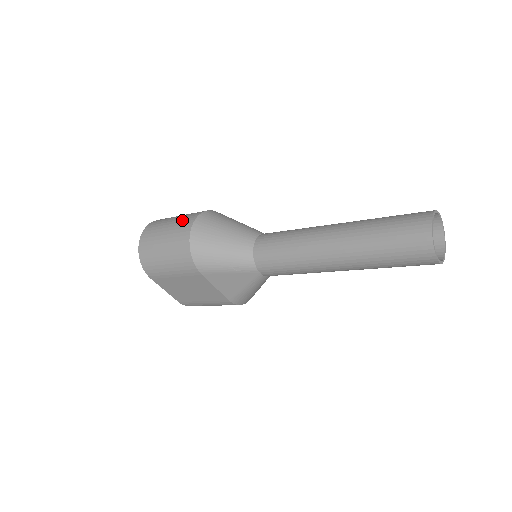
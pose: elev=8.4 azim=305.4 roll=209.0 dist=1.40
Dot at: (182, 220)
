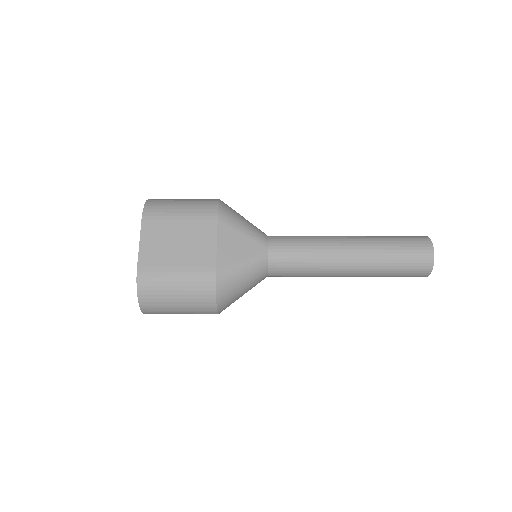
Dot at: occluded
